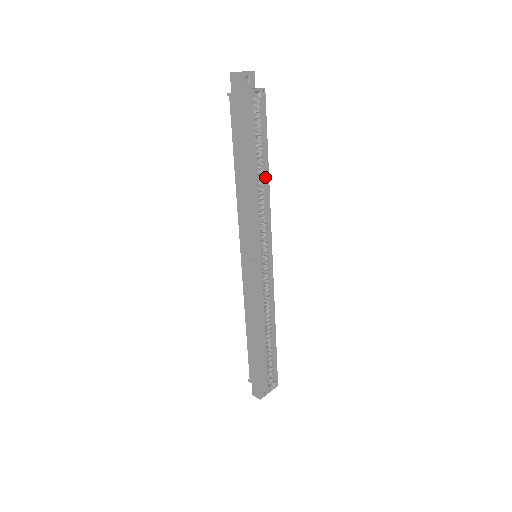
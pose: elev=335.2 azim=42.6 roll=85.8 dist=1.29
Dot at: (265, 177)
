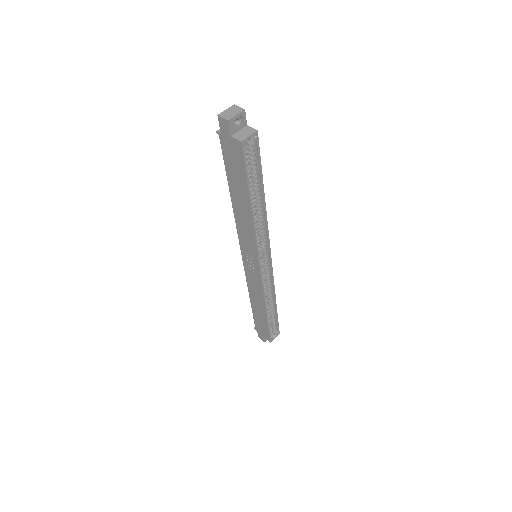
Dot at: (261, 203)
